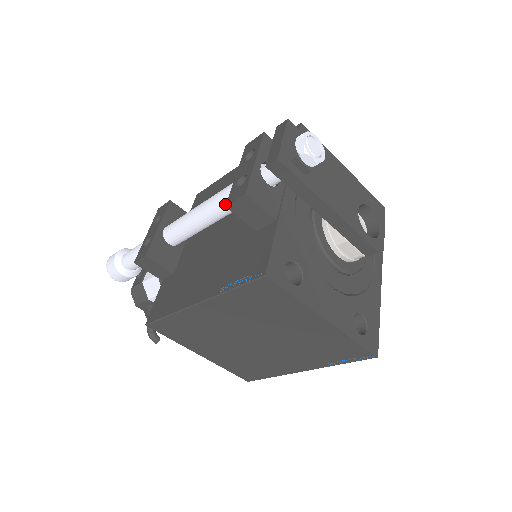
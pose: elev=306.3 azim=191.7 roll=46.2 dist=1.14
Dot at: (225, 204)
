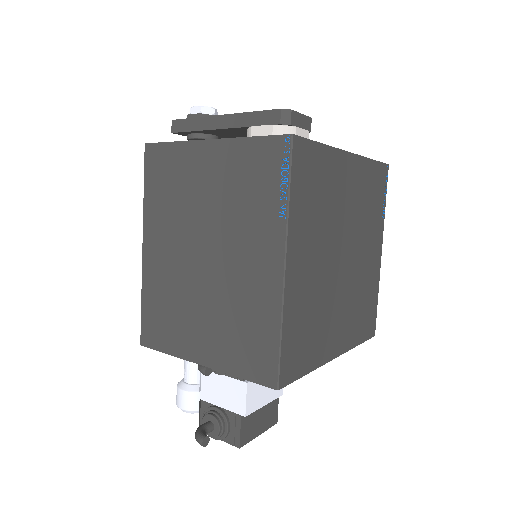
Dot at: occluded
